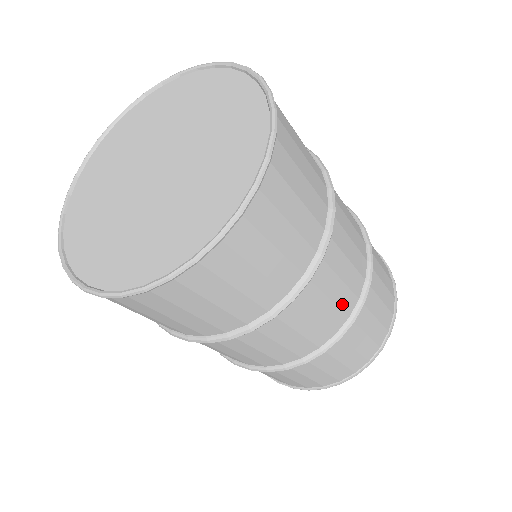
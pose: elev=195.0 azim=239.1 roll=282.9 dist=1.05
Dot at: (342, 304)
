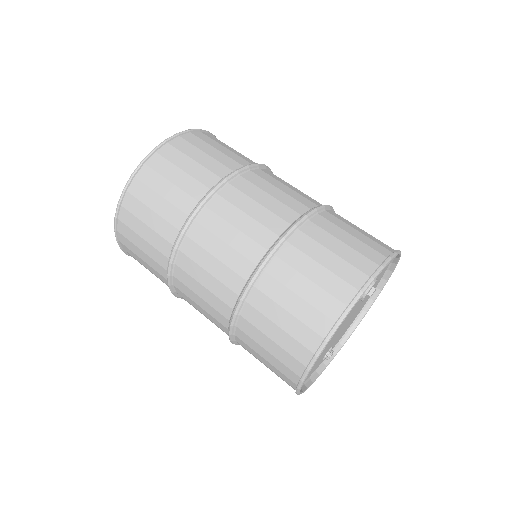
Dot at: (253, 235)
